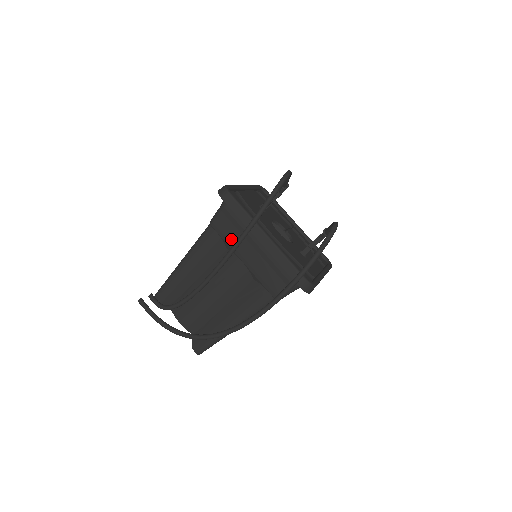
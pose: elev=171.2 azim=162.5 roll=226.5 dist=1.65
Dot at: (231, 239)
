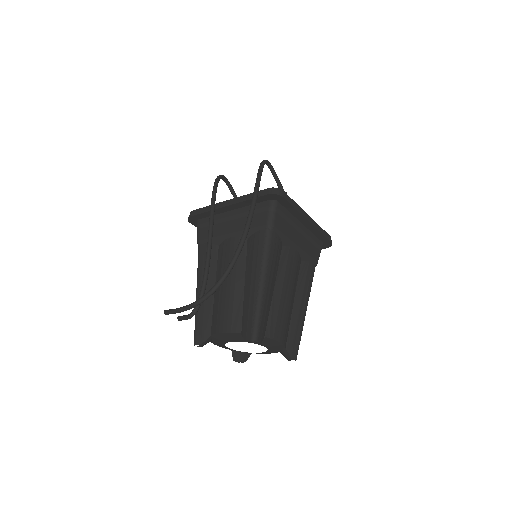
Dot at: (214, 234)
